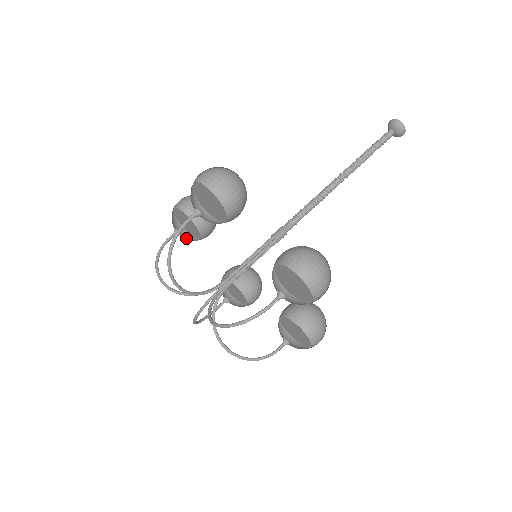
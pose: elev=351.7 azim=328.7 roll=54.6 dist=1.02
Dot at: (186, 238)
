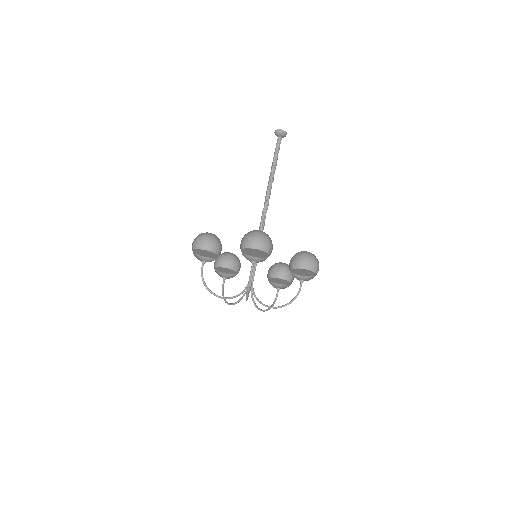
Dot at: occluded
